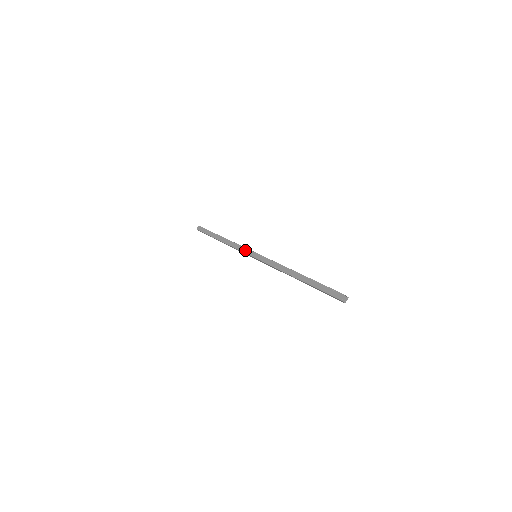
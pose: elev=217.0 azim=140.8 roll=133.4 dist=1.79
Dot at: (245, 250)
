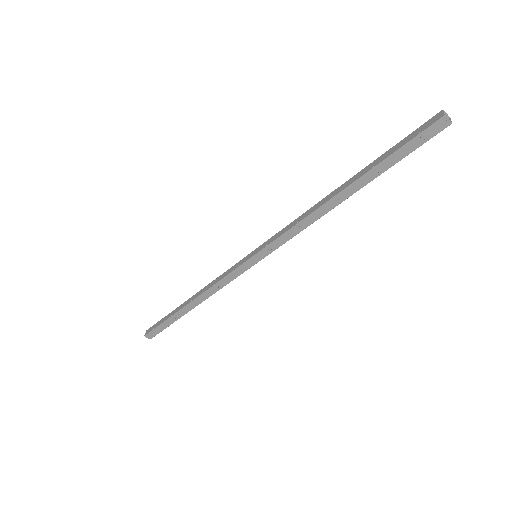
Dot at: (234, 266)
